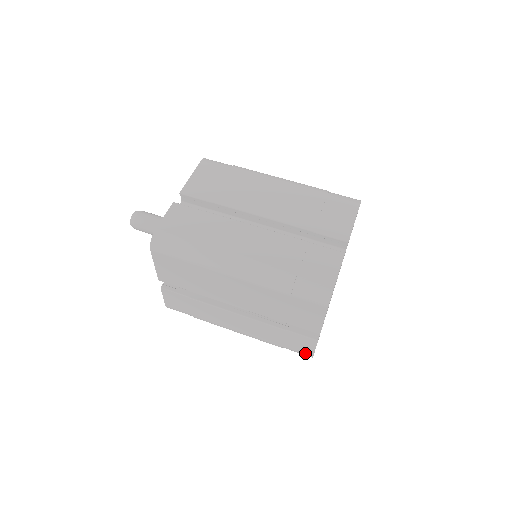
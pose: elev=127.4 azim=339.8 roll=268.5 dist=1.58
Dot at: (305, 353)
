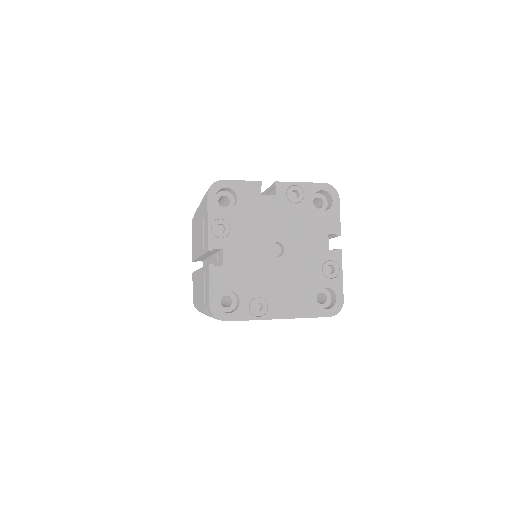
Dot at: (208, 303)
